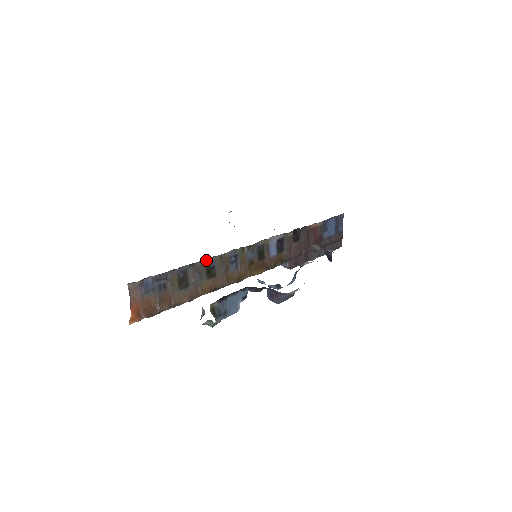
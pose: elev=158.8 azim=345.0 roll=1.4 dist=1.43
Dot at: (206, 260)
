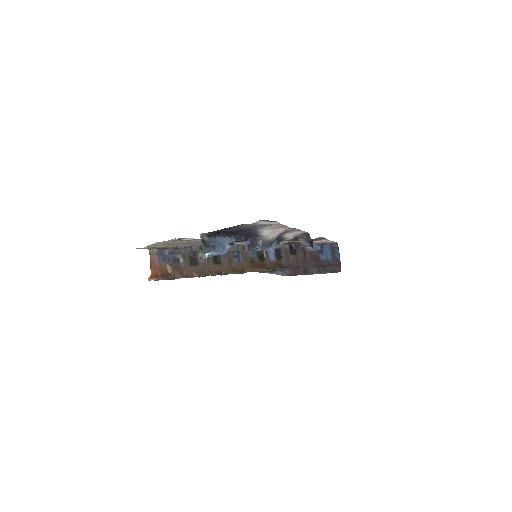
Dot at: occluded
